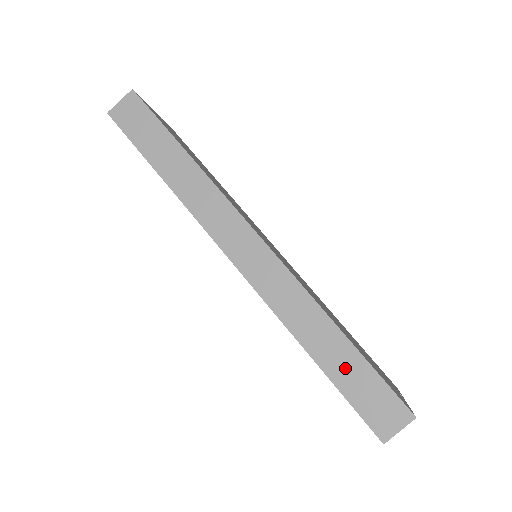
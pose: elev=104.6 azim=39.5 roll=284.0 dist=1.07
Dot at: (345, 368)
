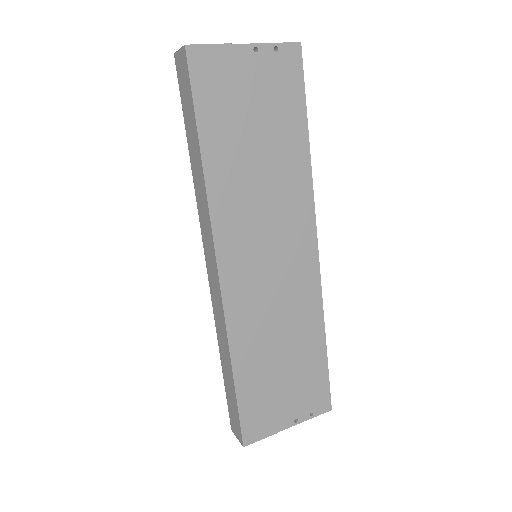
Dot at: (229, 385)
